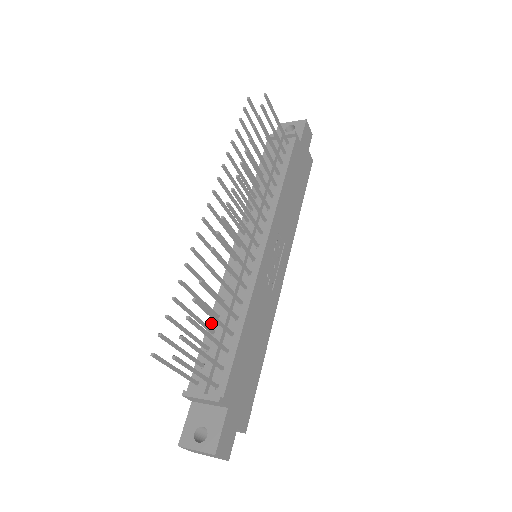
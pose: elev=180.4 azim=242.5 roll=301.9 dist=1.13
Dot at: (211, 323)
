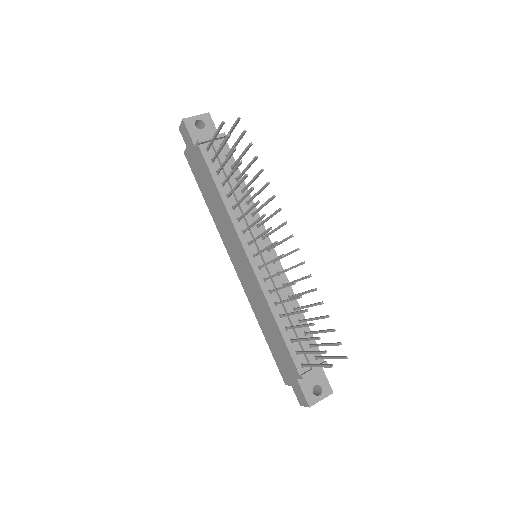
Dot at: (279, 323)
